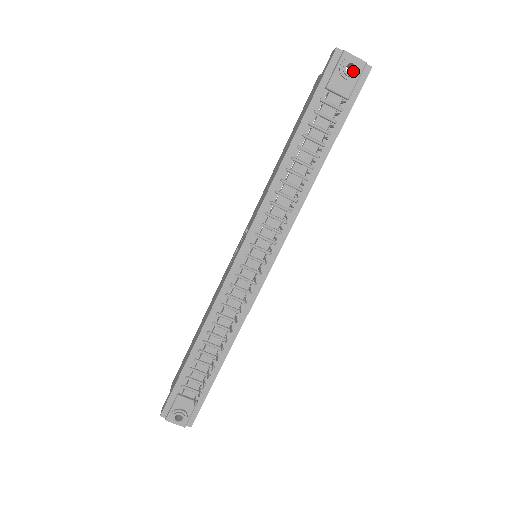
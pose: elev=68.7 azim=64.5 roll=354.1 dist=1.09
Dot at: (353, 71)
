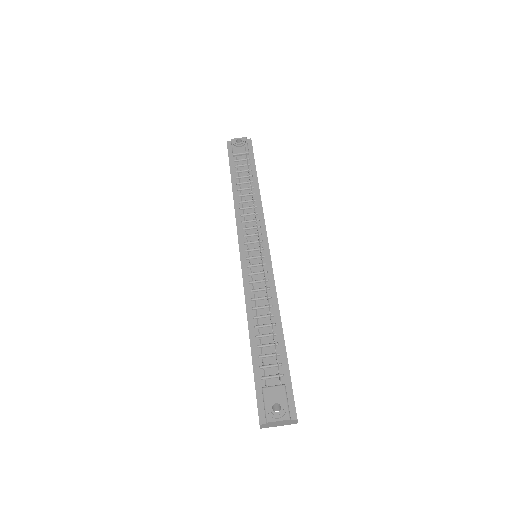
Dot at: (242, 143)
